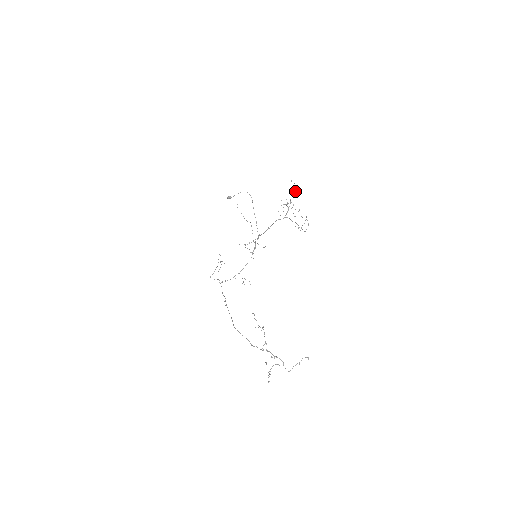
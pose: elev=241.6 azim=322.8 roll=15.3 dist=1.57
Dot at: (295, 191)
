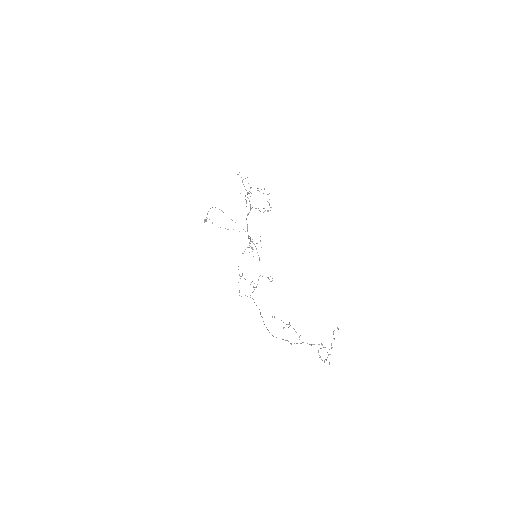
Dot at: (245, 178)
